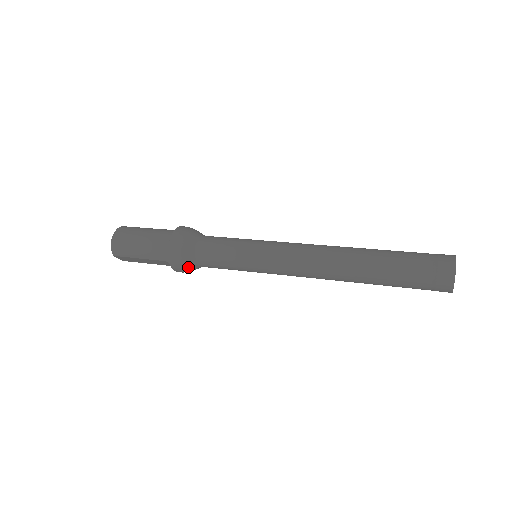
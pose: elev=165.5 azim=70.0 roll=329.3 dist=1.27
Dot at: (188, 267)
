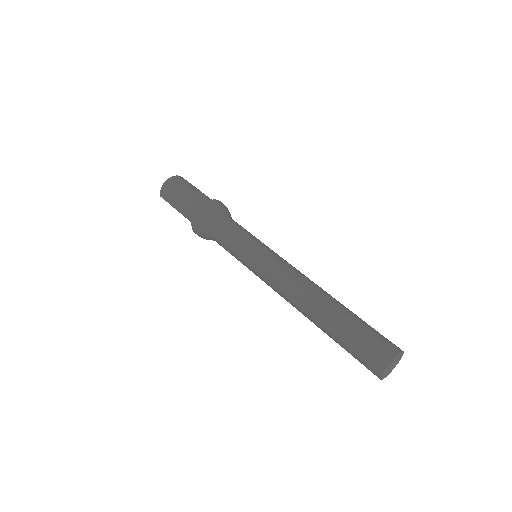
Dot at: (204, 236)
